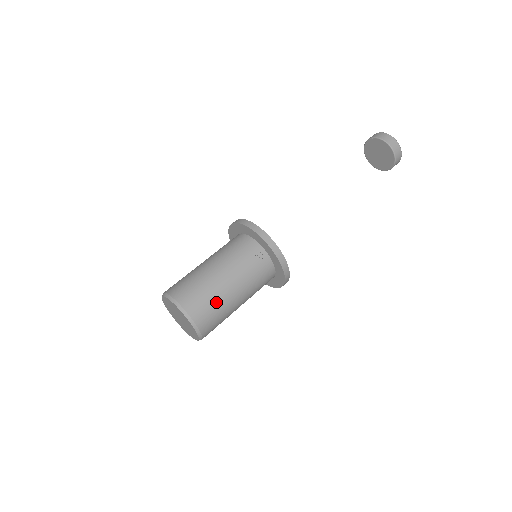
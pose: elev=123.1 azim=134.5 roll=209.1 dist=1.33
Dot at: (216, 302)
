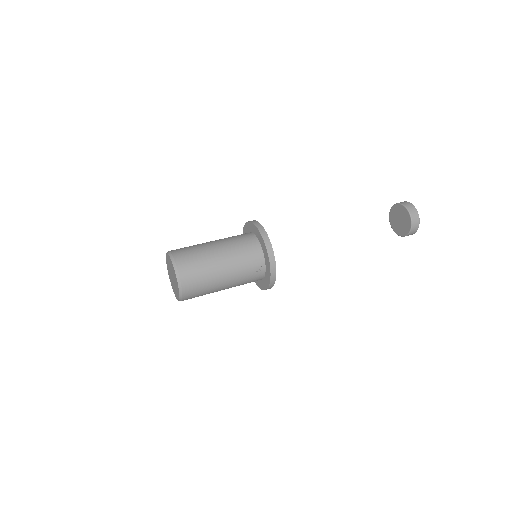
Dot at: (207, 287)
